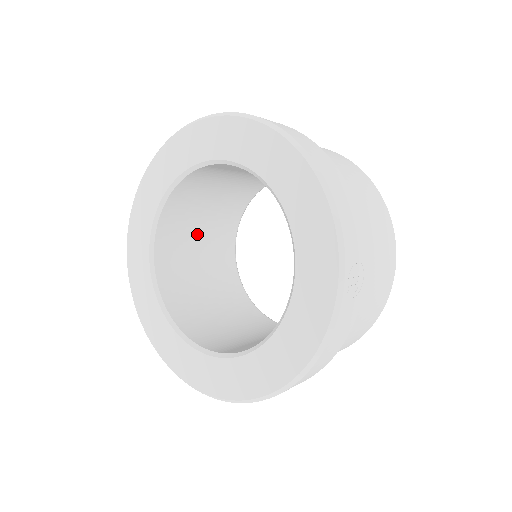
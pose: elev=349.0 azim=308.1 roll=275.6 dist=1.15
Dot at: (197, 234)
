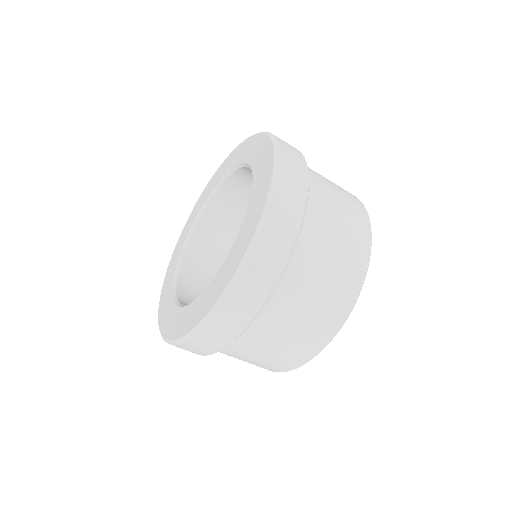
Dot at: occluded
